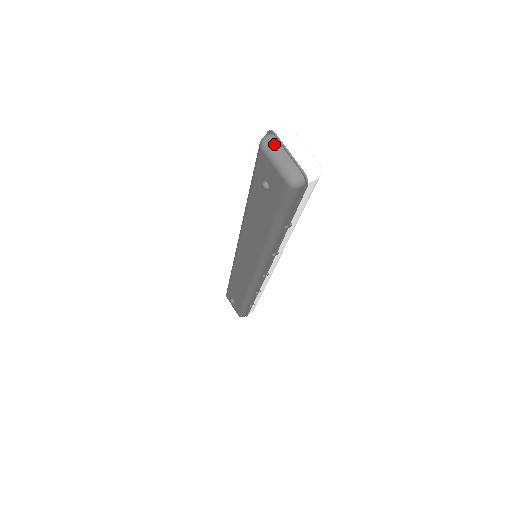
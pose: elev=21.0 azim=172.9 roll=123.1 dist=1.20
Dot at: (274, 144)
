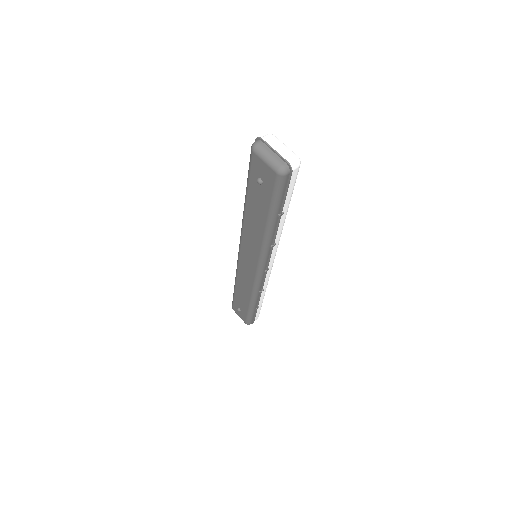
Dot at: (262, 146)
